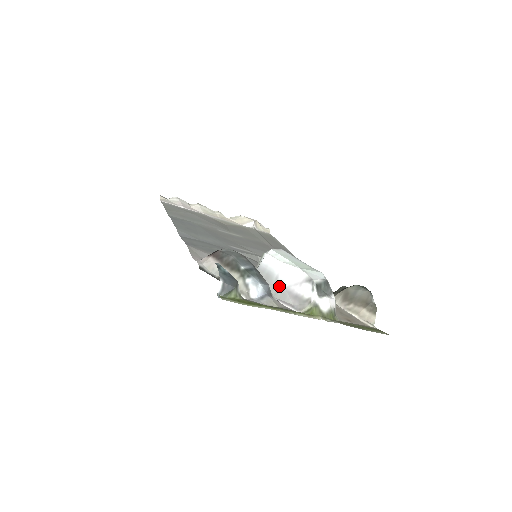
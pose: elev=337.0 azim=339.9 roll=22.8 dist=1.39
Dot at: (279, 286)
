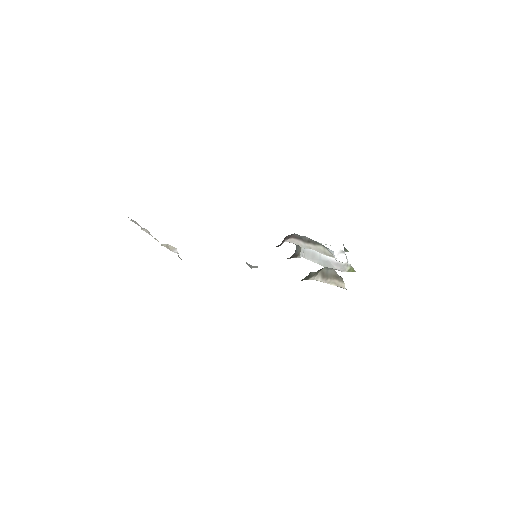
Dot at: (324, 259)
